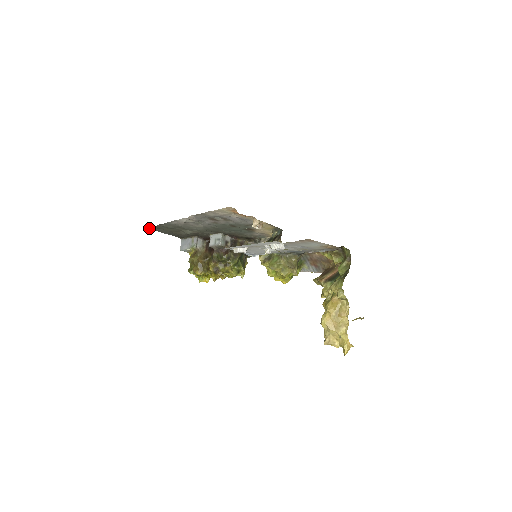
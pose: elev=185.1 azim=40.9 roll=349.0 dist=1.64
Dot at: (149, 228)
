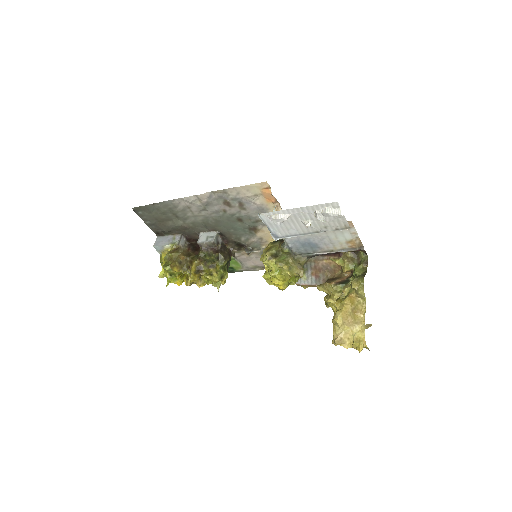
Dot at: (133, 209)
